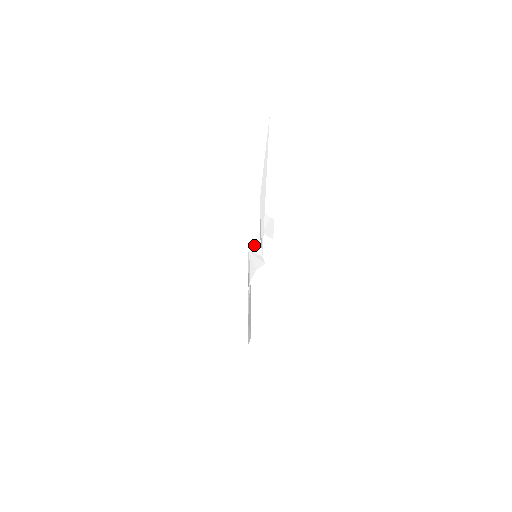
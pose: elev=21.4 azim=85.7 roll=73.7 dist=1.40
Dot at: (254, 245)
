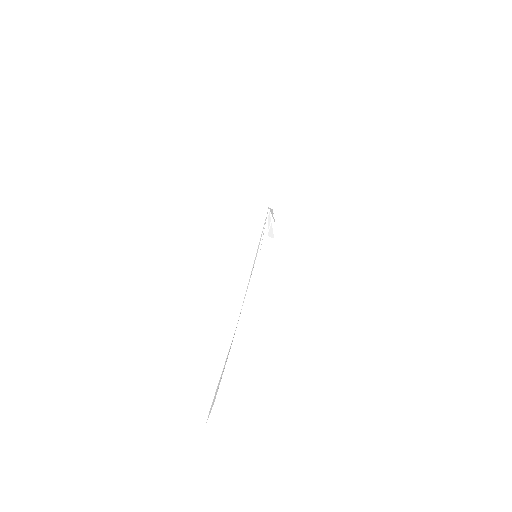
Dot at: (271, 210)
